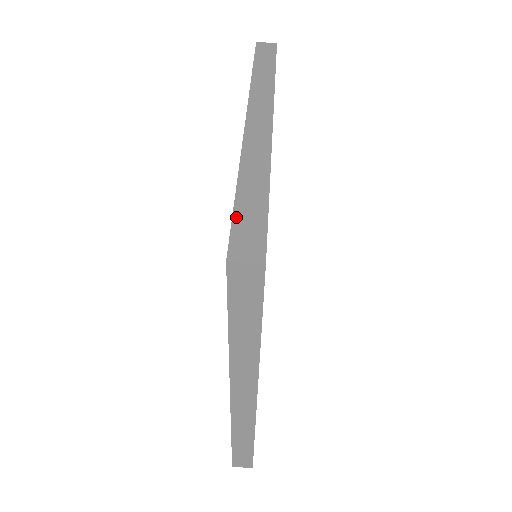
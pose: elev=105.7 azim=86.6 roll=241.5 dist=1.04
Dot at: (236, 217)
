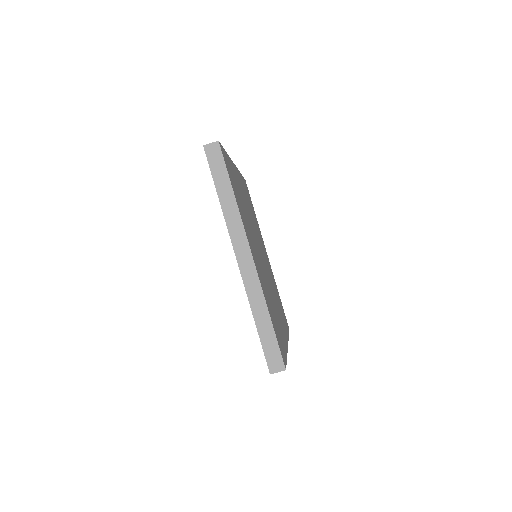
Dot at: (264, 347)
